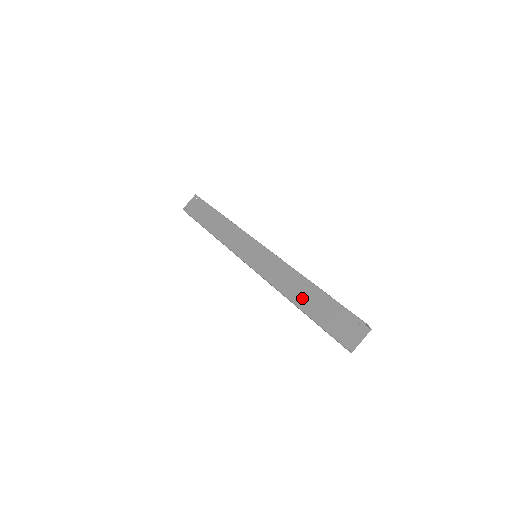
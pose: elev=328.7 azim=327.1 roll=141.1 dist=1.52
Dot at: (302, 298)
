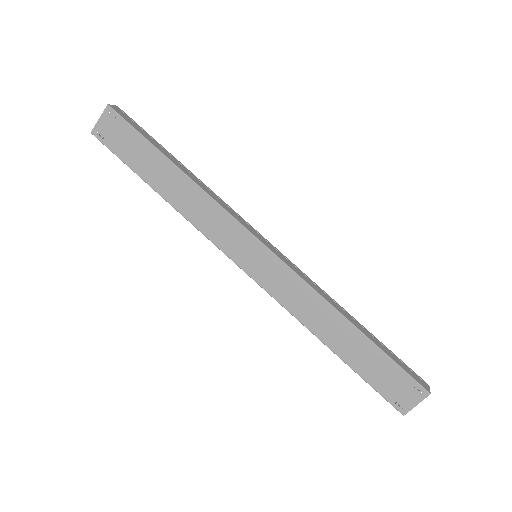
Dot at: (342, 345)
